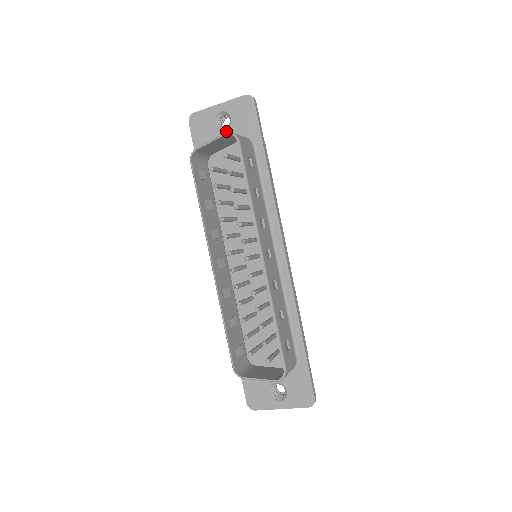
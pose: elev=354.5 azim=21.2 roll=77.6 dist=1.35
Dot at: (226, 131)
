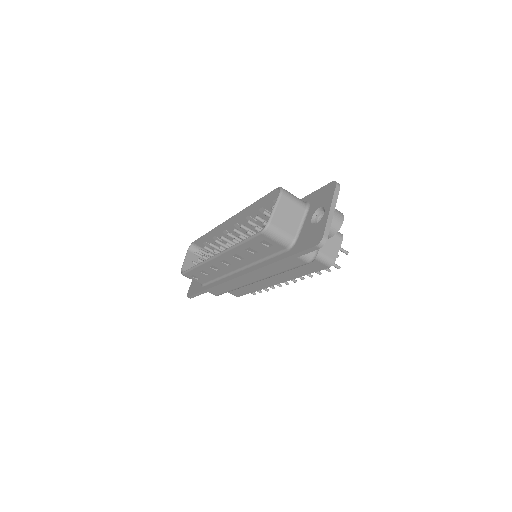
Dot at: occluded
